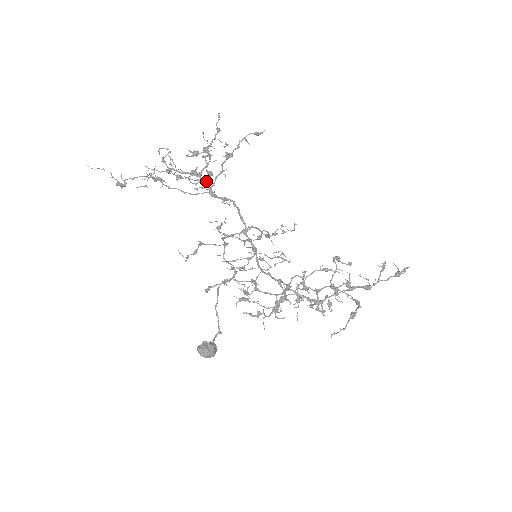
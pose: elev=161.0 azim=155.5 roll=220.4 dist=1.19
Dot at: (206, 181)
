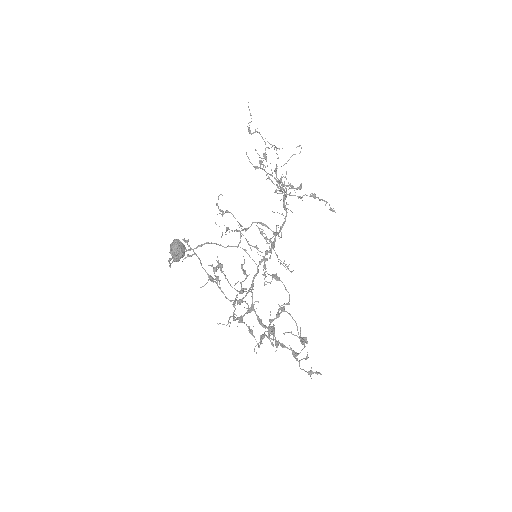
Dot at: (293, 187)
